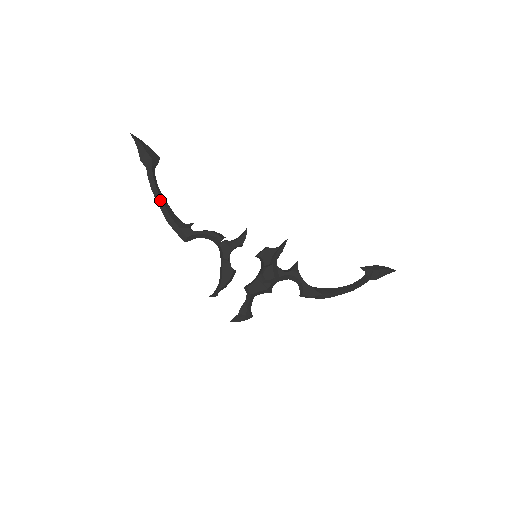
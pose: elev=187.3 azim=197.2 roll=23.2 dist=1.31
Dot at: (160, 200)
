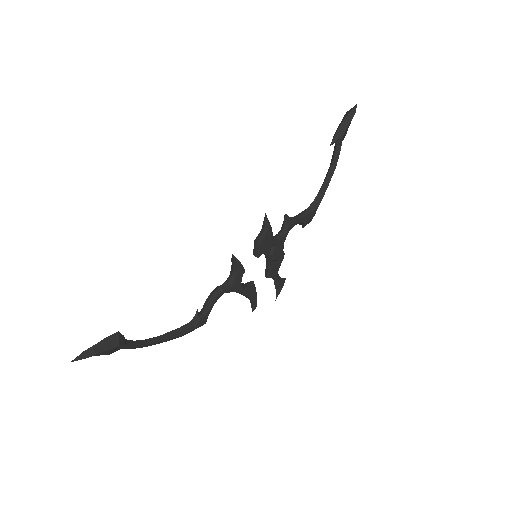
Dot at: (161, 342)
